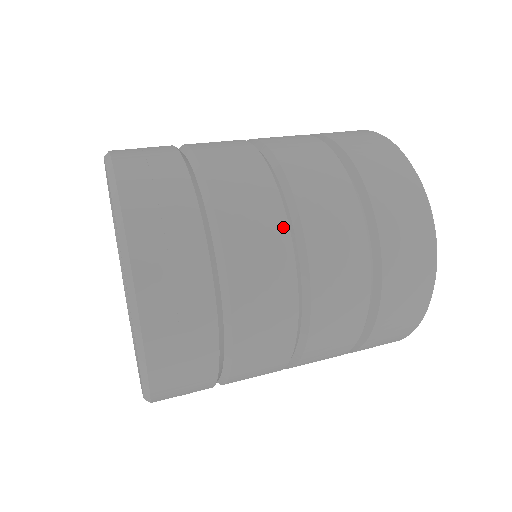
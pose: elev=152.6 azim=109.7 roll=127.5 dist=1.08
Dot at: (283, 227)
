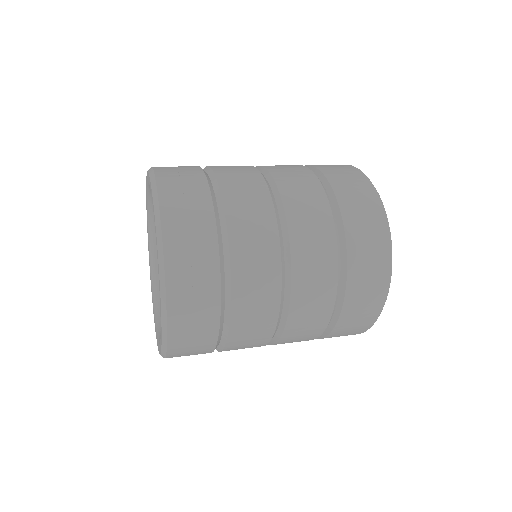
Dot at: (274, 232)
